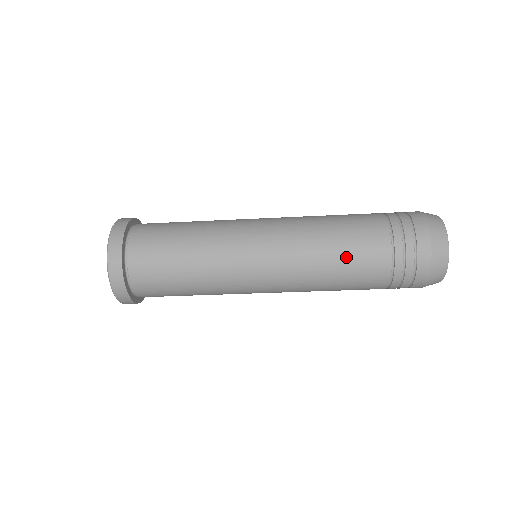
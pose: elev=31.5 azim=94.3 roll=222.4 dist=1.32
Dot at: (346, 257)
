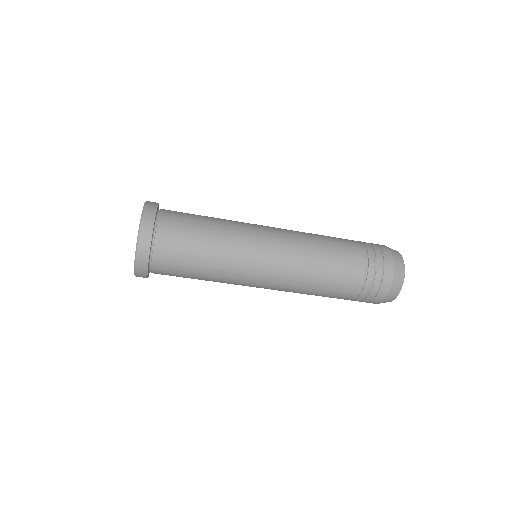
Dot at: (324, 292)
